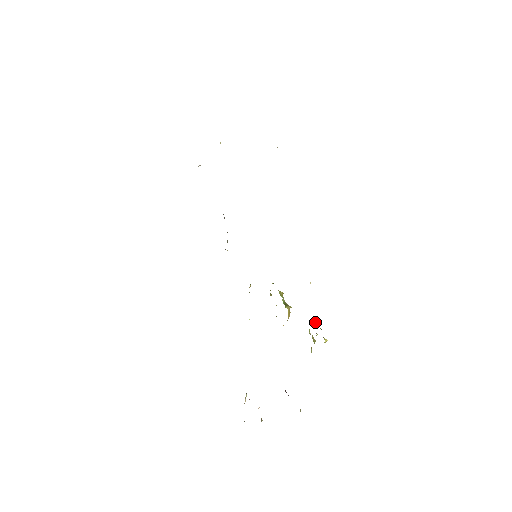
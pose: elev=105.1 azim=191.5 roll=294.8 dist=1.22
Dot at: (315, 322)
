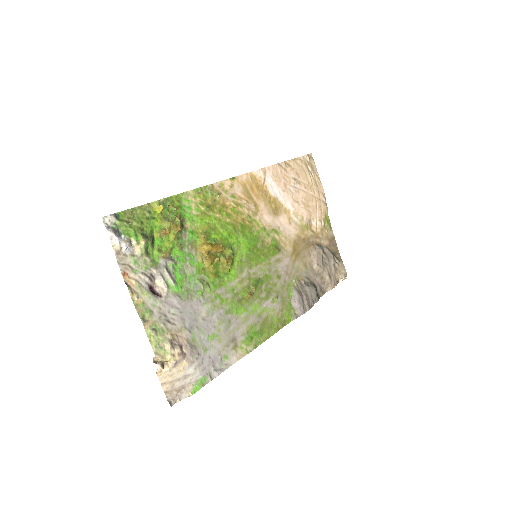
Dot at: (175, 208)
